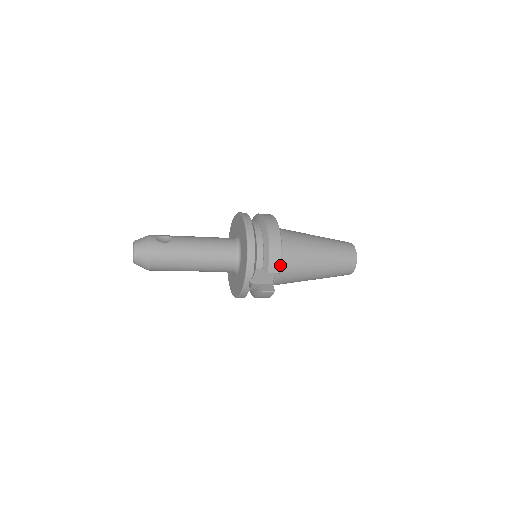
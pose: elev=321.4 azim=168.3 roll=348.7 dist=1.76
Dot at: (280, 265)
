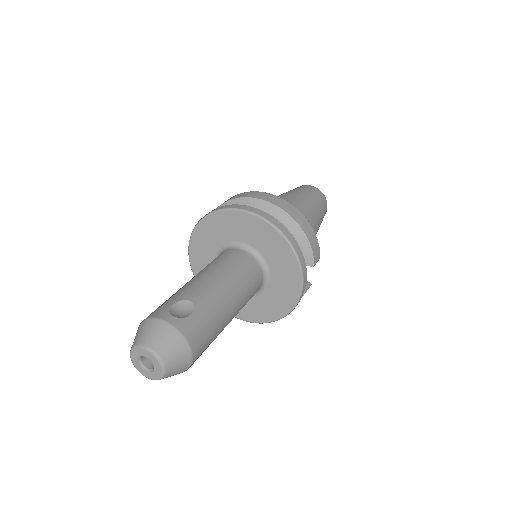
Dot at: (319, 248)
